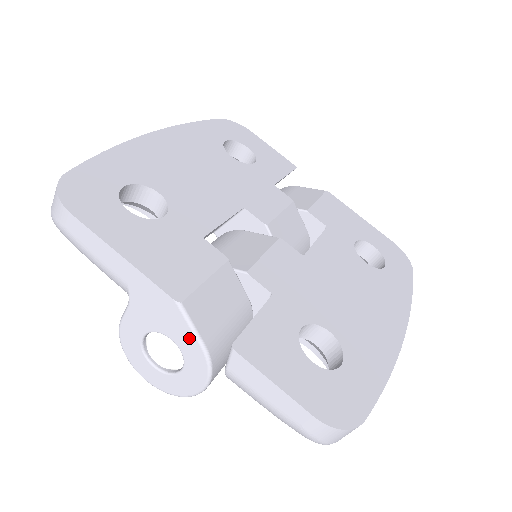
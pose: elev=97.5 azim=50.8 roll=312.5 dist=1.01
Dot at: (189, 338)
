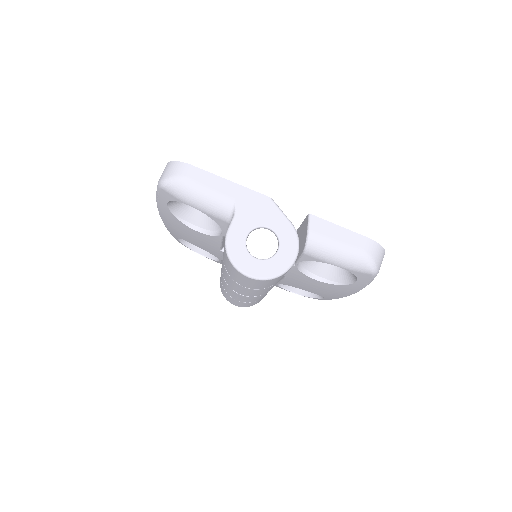
Dot at: (281, 220)
